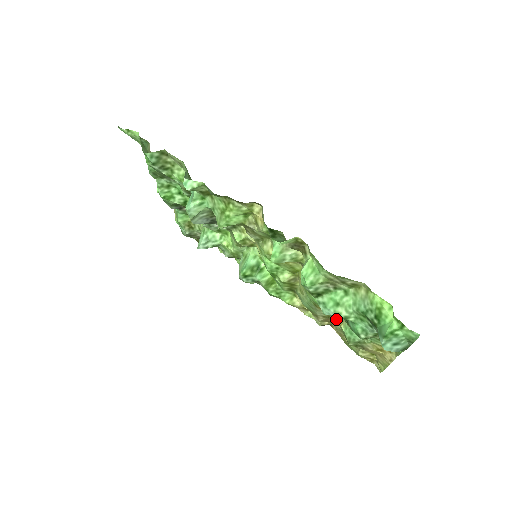
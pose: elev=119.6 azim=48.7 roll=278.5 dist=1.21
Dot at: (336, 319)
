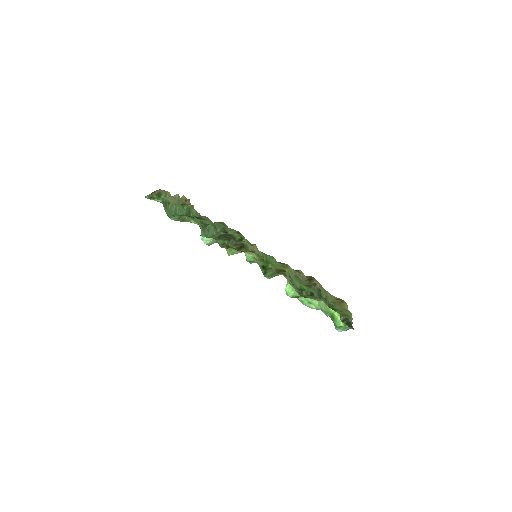
Dot at: occluded
